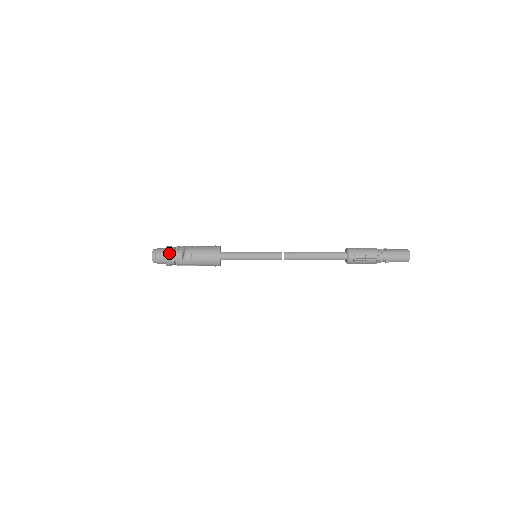
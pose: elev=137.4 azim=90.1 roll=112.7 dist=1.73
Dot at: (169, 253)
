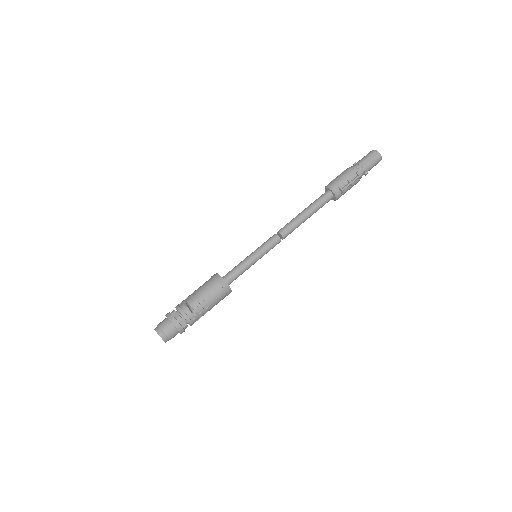
Dot at: (175, 319)
